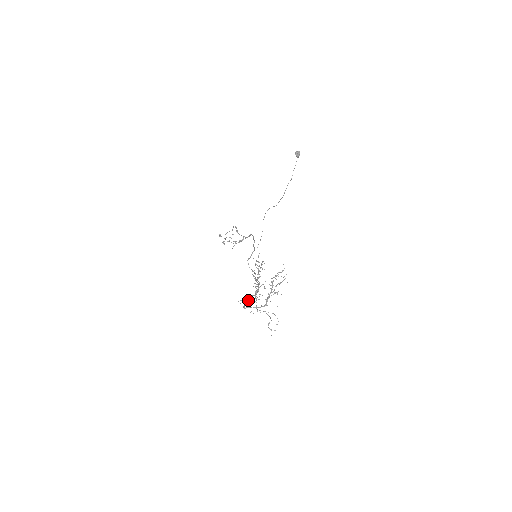
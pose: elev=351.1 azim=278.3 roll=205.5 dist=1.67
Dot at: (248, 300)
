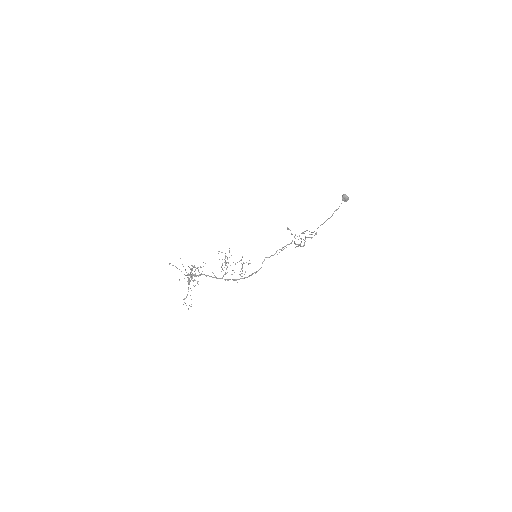
Dot at: occluded
